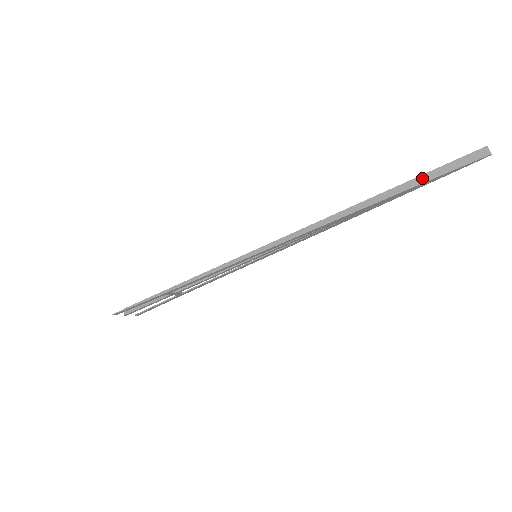
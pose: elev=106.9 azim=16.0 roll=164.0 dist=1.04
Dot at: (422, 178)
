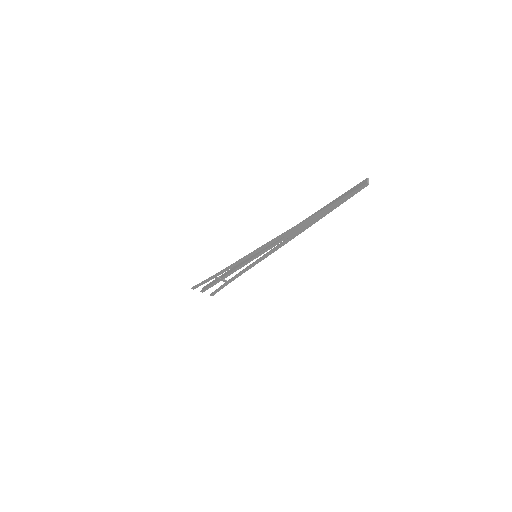
Dot at: (334, 202)
